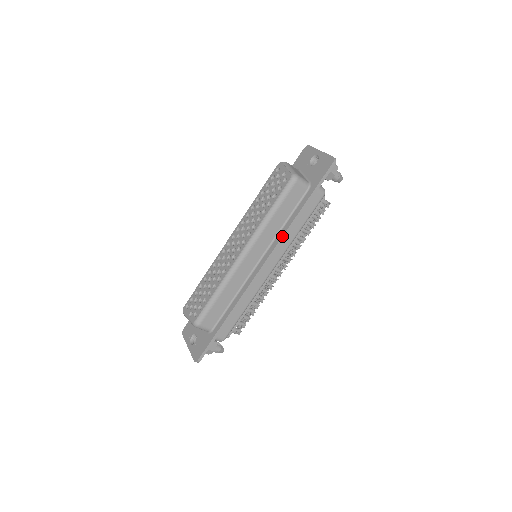
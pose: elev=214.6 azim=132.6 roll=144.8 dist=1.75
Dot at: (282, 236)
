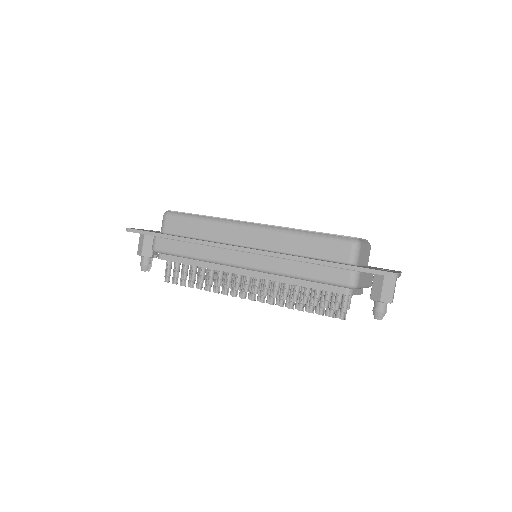
Dot at: (285, 254)
